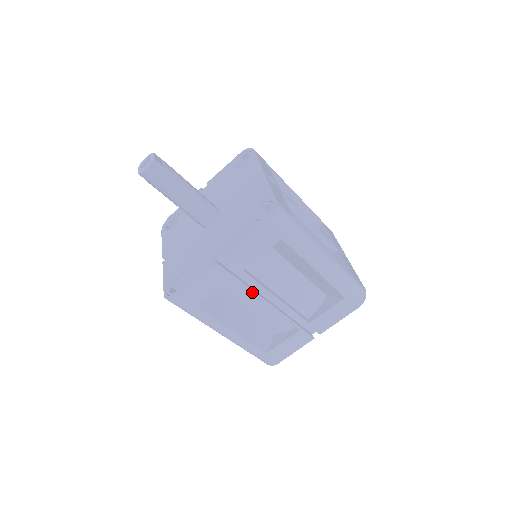
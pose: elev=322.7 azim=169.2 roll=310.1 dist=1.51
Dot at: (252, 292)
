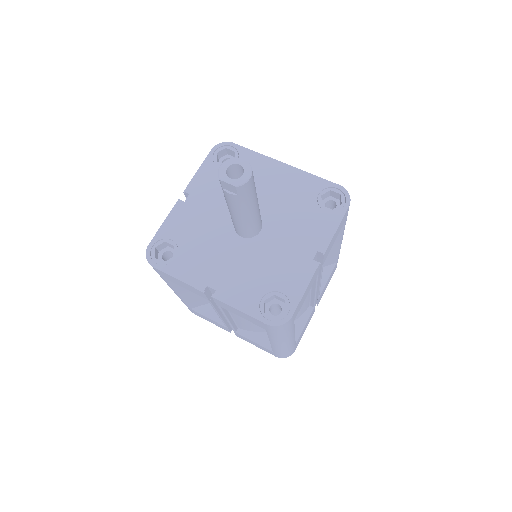
Dot at: (317, 283)
